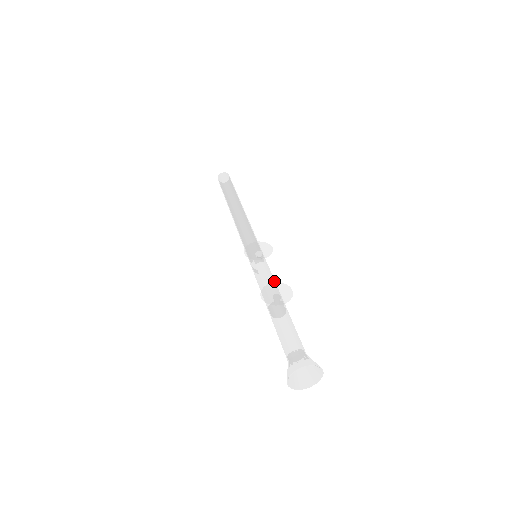
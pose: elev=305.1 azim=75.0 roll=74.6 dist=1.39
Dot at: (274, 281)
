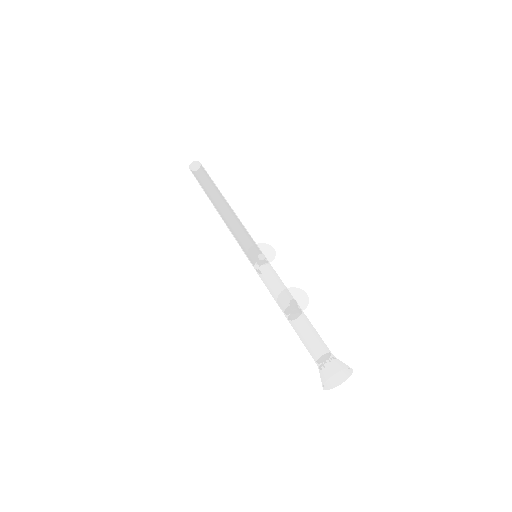
Dot at: (282, 283)
